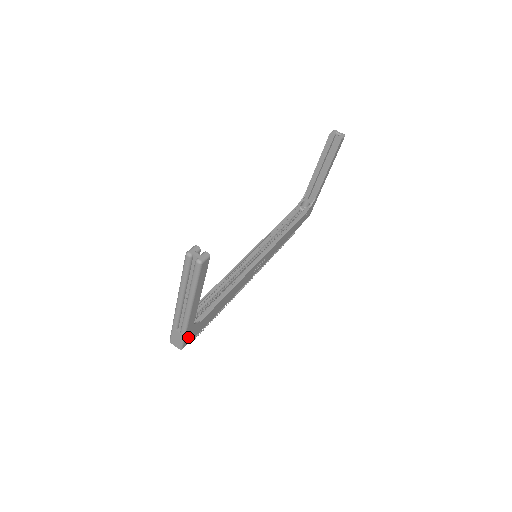
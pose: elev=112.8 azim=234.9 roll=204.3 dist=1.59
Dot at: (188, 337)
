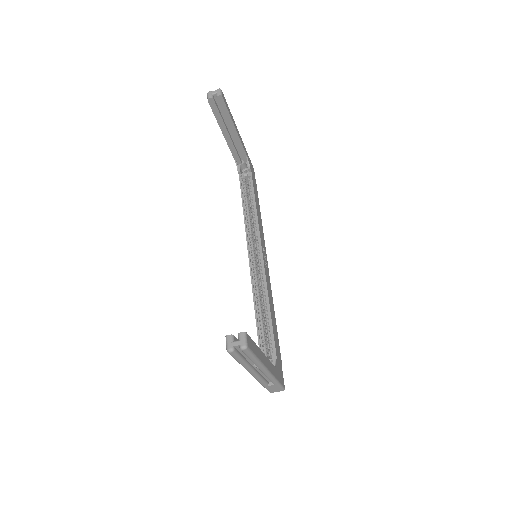
Dot at: (280, 378)
